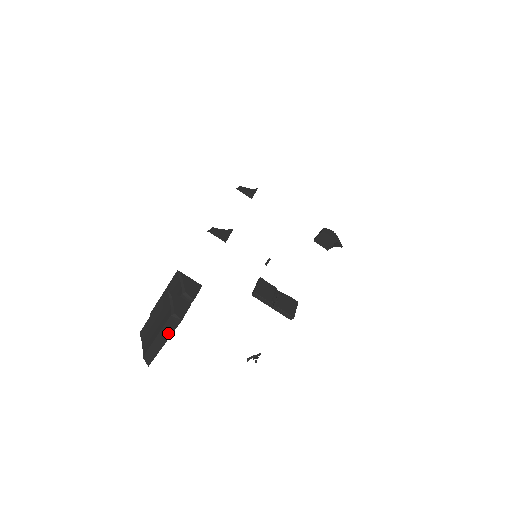
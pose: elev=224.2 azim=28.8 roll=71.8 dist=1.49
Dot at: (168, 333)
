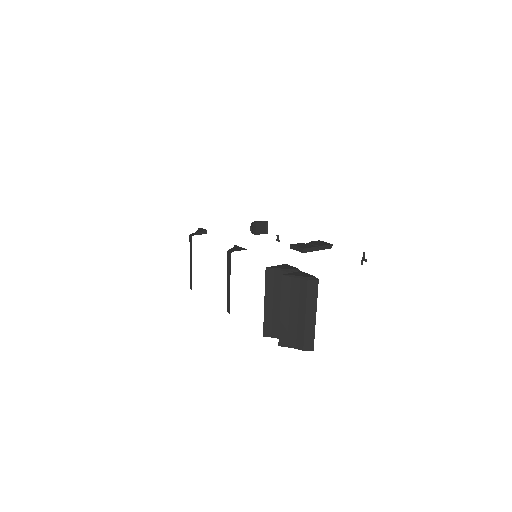
Dot at: (314, 297)
